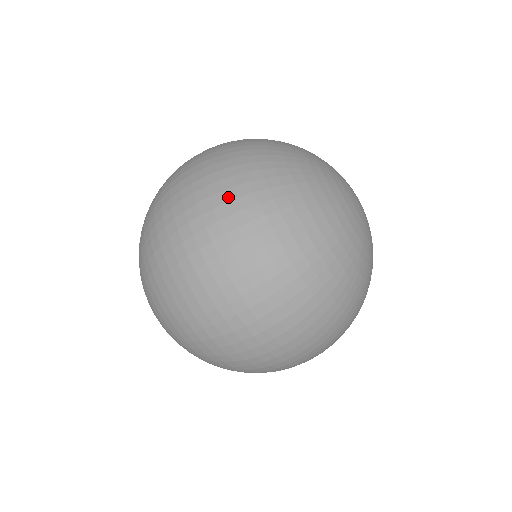
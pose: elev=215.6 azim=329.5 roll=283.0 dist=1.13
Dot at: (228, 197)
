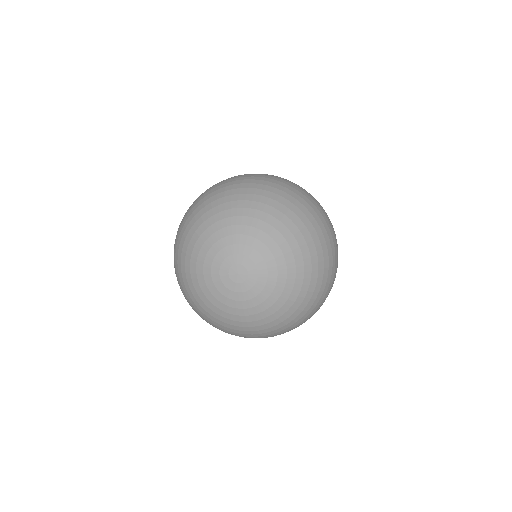
Dot at: occluded
